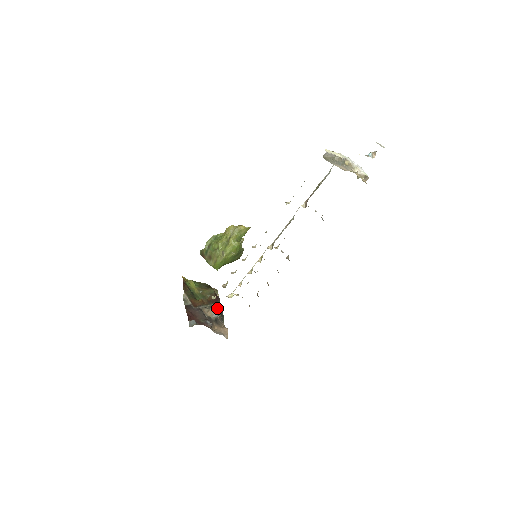
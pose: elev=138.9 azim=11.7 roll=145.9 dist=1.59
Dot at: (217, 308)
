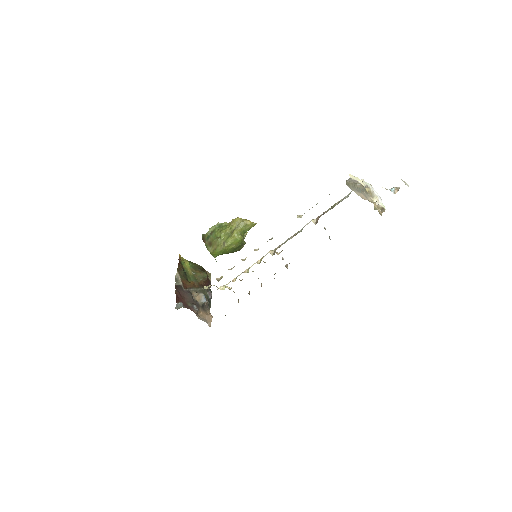
Dot at: (206, 293)
